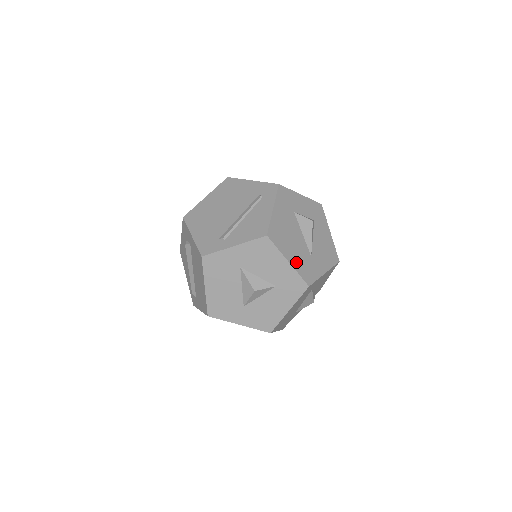
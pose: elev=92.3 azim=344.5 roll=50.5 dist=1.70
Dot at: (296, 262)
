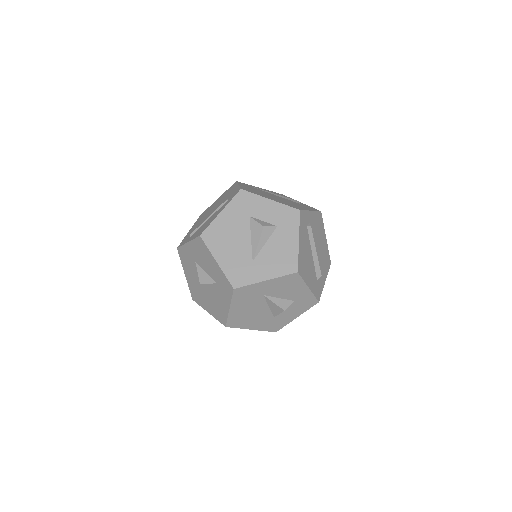
Dot at: (227, 264)
